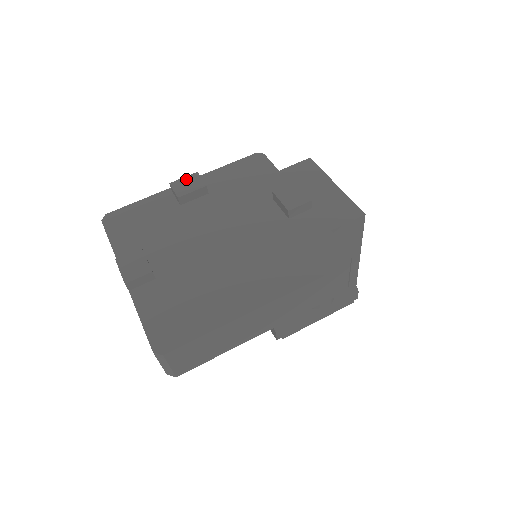
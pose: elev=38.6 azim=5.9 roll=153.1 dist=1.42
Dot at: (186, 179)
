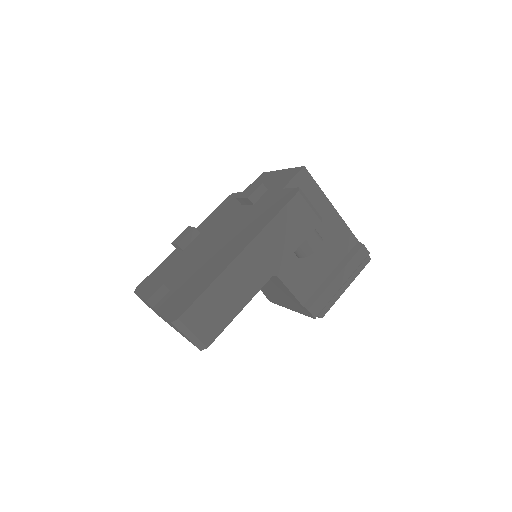
Dot at: (181, 234)
